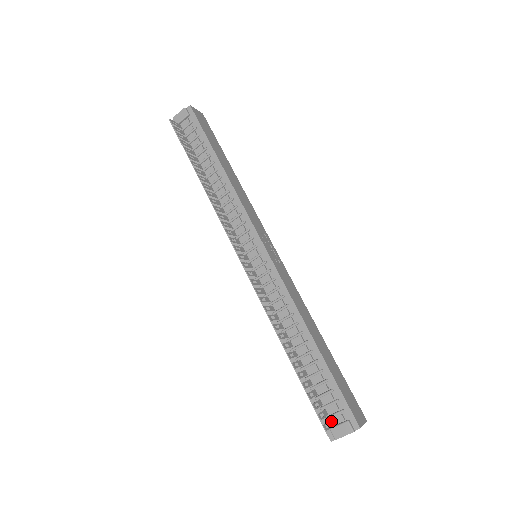
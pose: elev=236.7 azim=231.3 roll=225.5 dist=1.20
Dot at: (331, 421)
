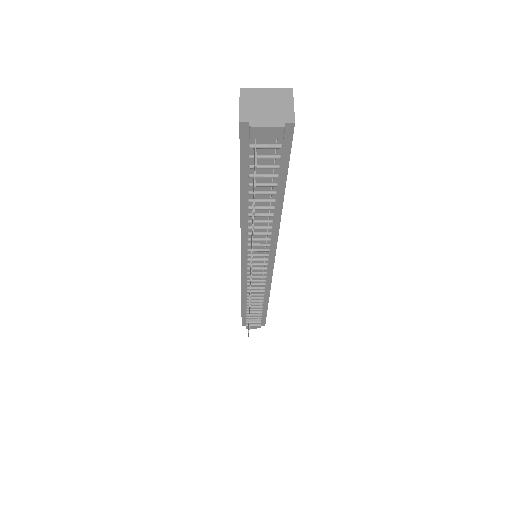
Dot at: occluded
